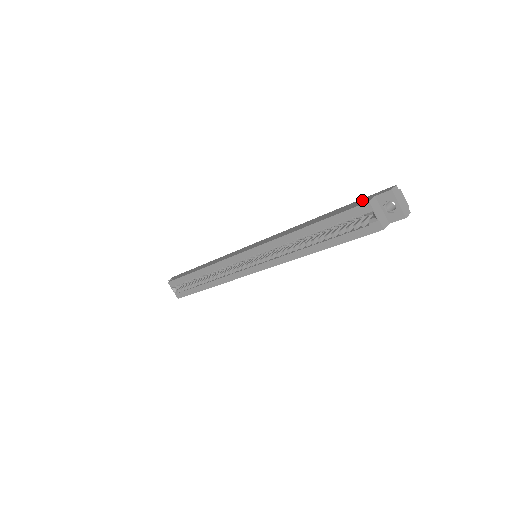
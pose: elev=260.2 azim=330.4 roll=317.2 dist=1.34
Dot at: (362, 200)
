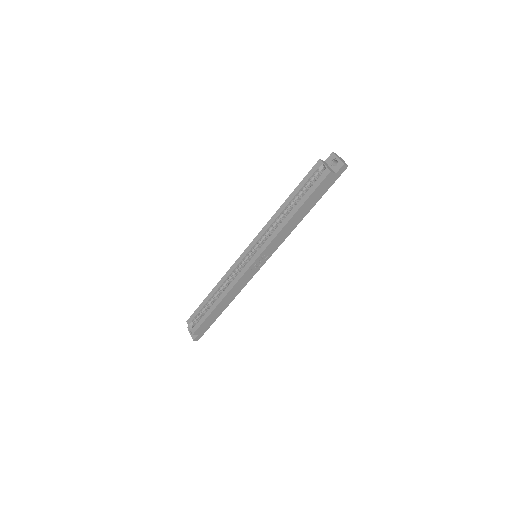
Dot at: occluded
